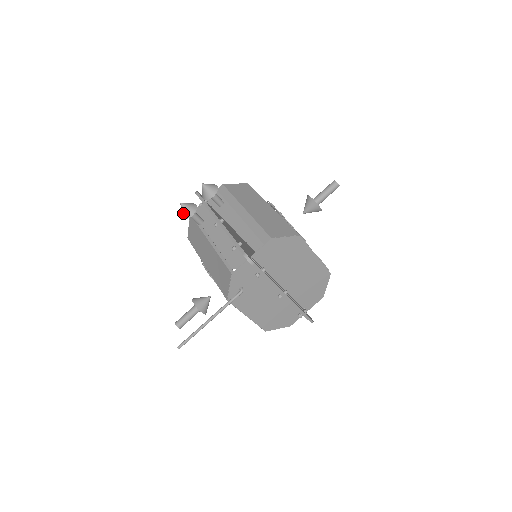
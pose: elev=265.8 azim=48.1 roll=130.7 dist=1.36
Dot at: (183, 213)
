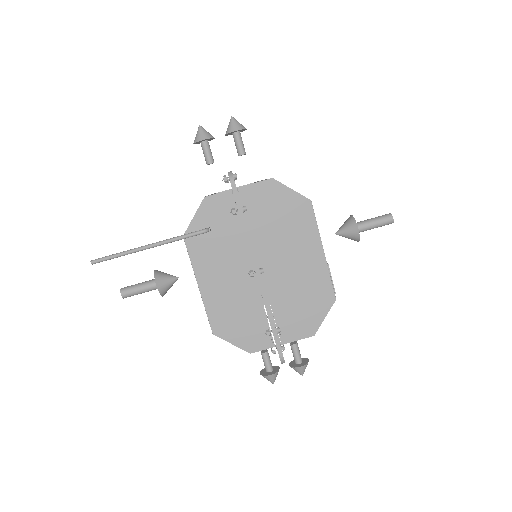
Dot at: (196, 136)
